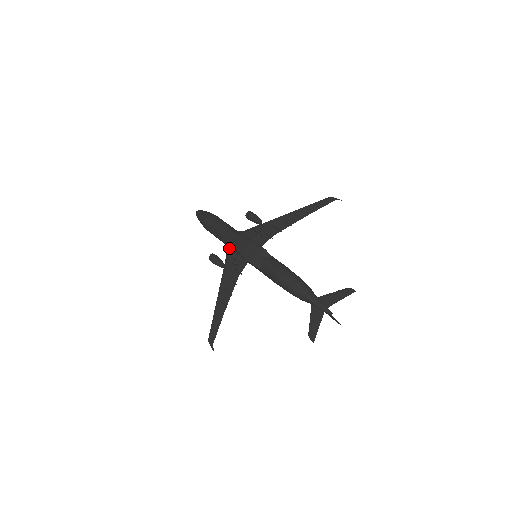
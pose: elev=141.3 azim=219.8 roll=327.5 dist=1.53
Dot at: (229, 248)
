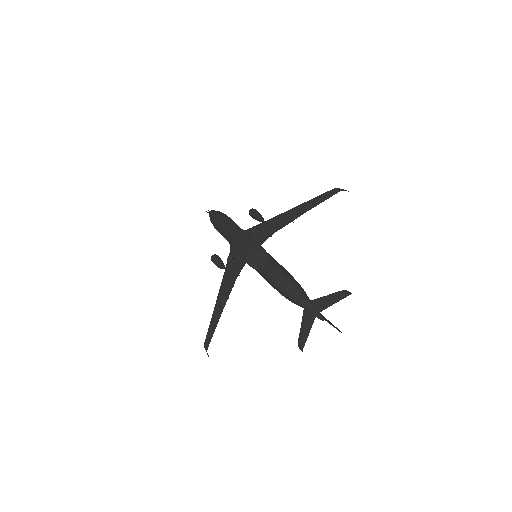
Dot at: (231, 248)
